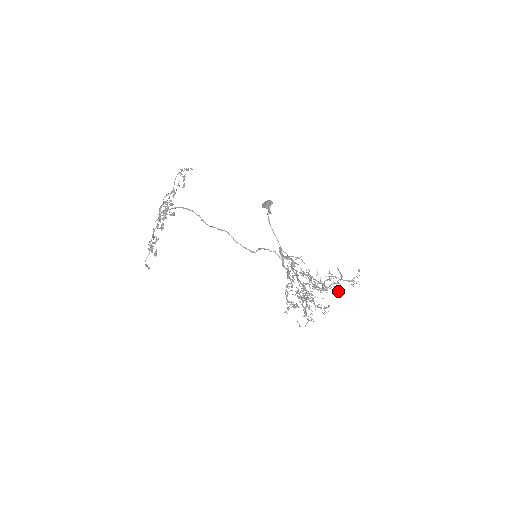
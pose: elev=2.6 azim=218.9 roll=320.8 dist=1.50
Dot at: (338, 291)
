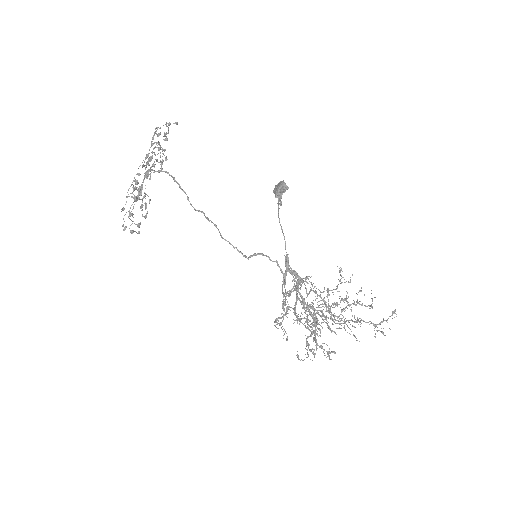
Dot at: (353, 334)
